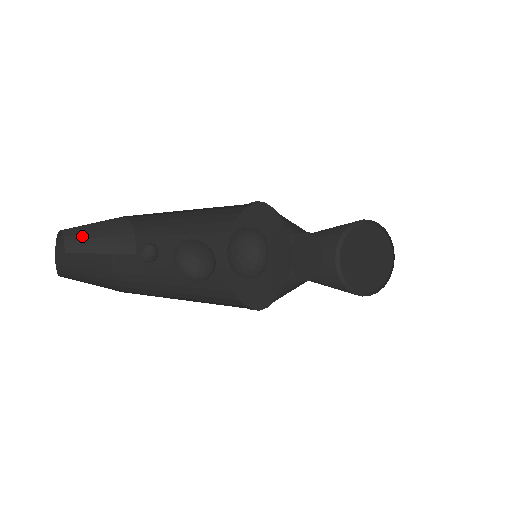
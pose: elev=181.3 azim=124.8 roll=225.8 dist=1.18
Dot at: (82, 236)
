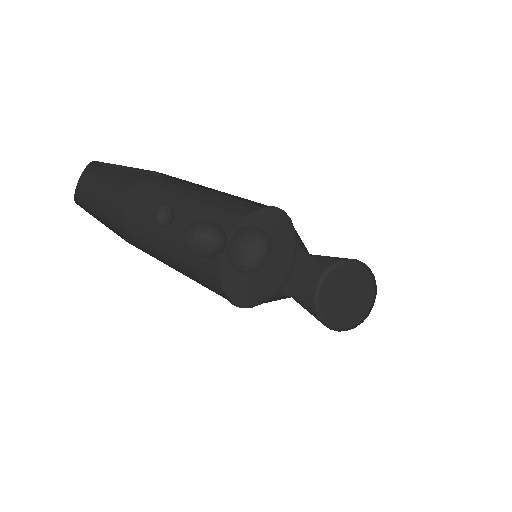
Dot at: occluded
